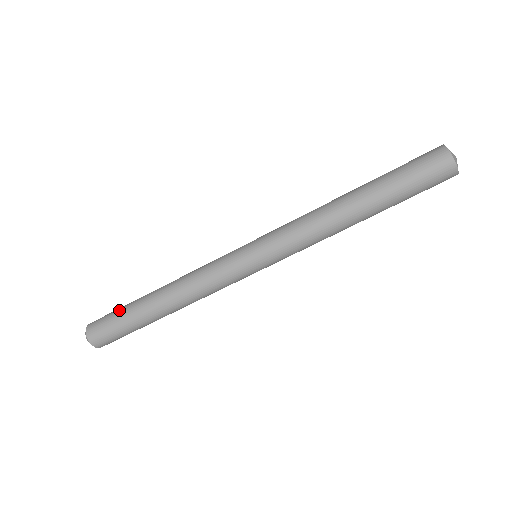
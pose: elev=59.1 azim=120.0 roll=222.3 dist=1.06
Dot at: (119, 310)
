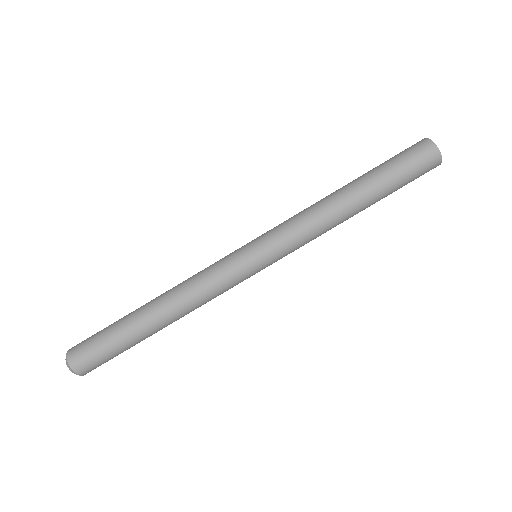
Dot at: occluded
